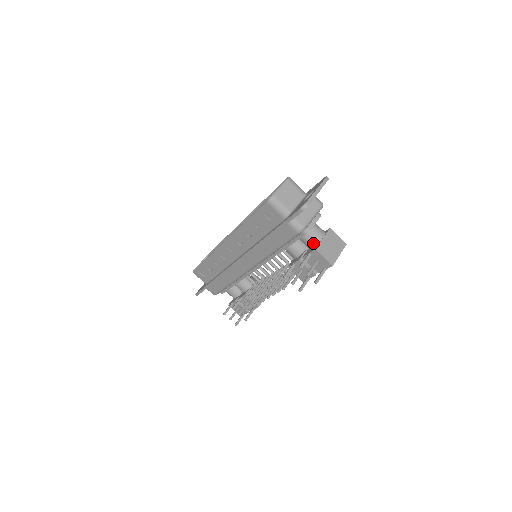
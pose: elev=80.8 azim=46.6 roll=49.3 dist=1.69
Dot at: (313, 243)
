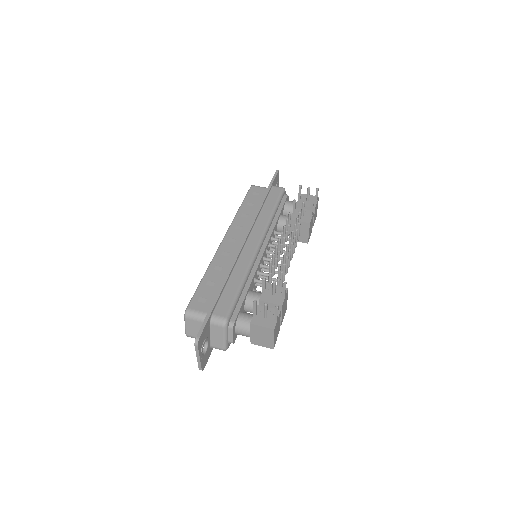
Dot at: (296, 202)
